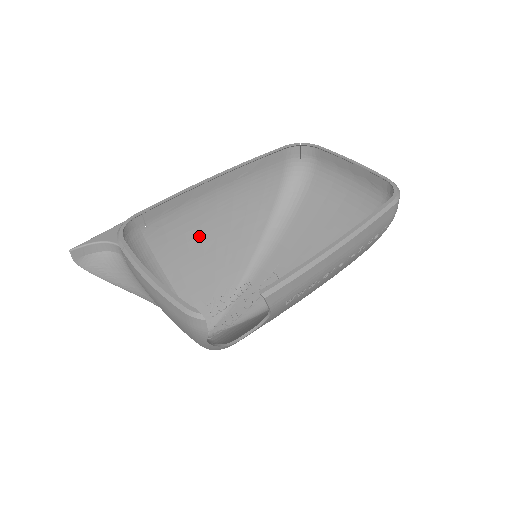
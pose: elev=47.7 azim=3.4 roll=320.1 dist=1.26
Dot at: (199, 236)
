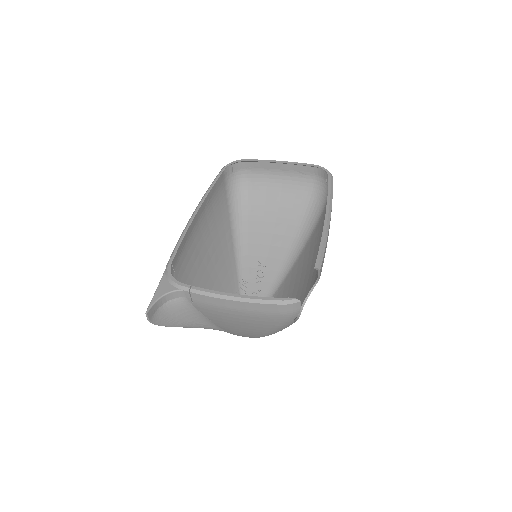
Dot at: (201, 262)
